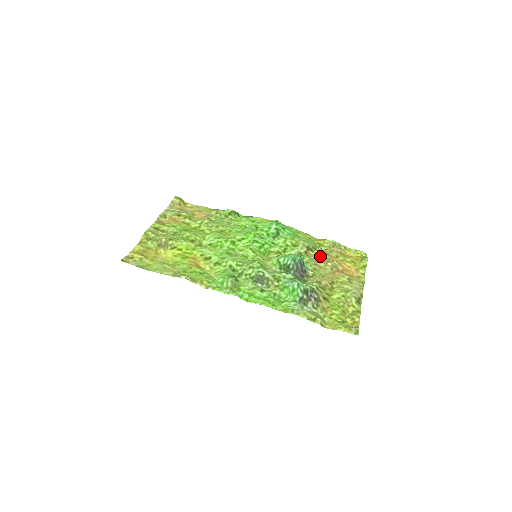
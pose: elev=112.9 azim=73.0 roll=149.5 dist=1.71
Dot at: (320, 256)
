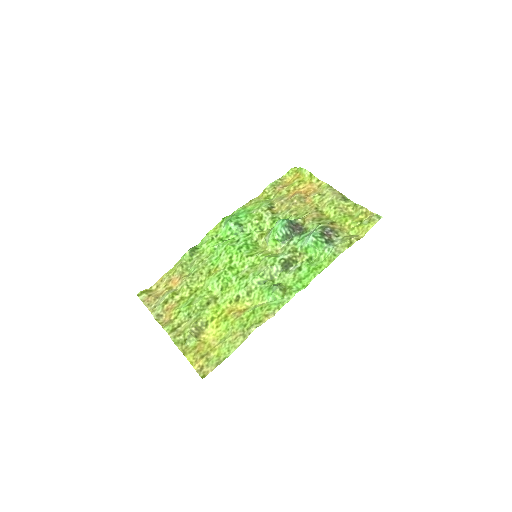
Dot at: (282, 204)
